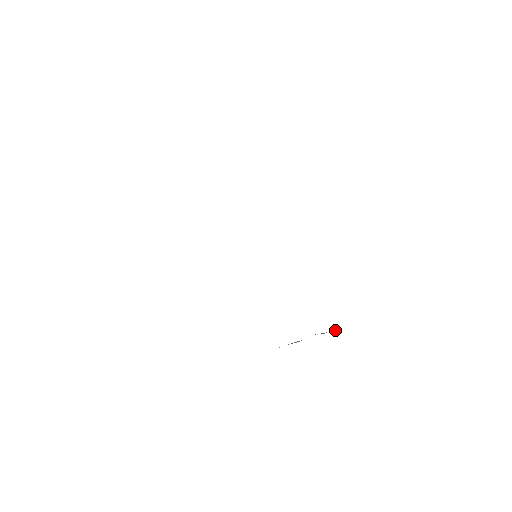
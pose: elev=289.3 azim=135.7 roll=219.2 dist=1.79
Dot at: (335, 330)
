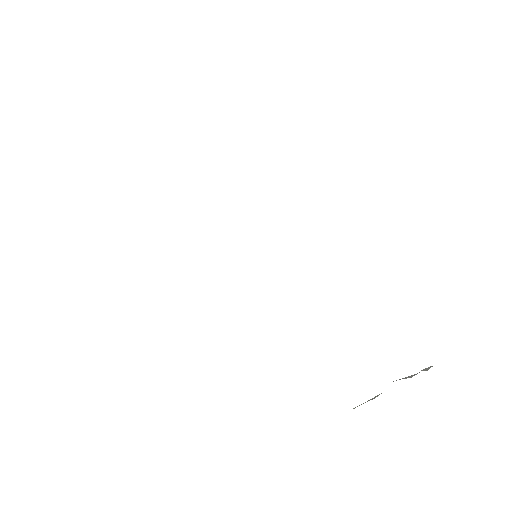
Dot at: (431, 366)
